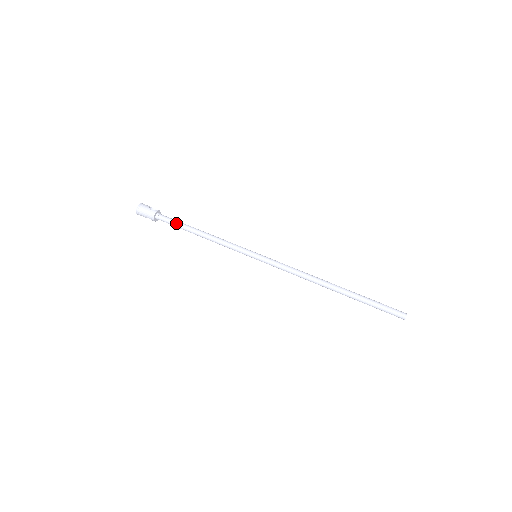
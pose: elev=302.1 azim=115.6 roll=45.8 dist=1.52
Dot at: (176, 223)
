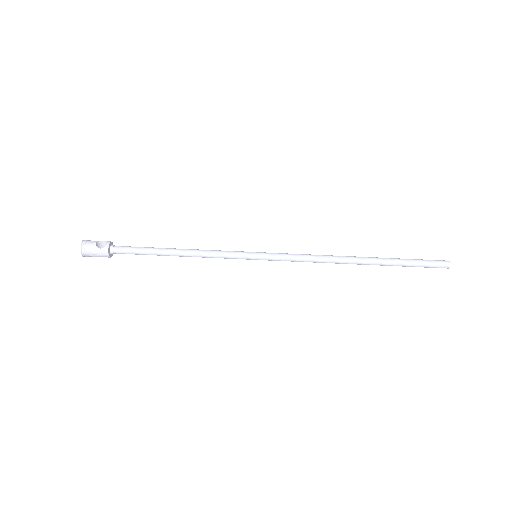
Dot at: (140, 252)
